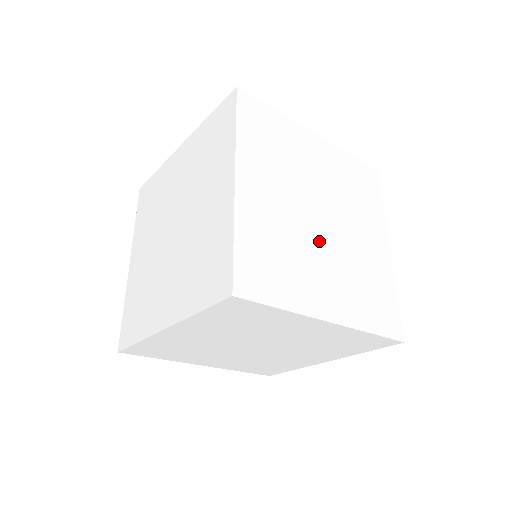
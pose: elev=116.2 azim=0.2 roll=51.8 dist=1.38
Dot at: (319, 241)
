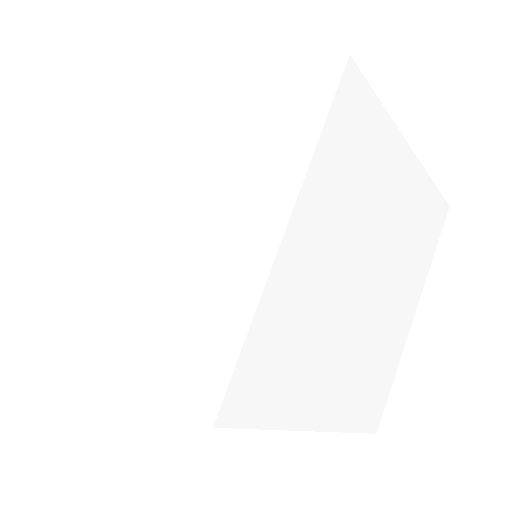
Dot at: occluded
